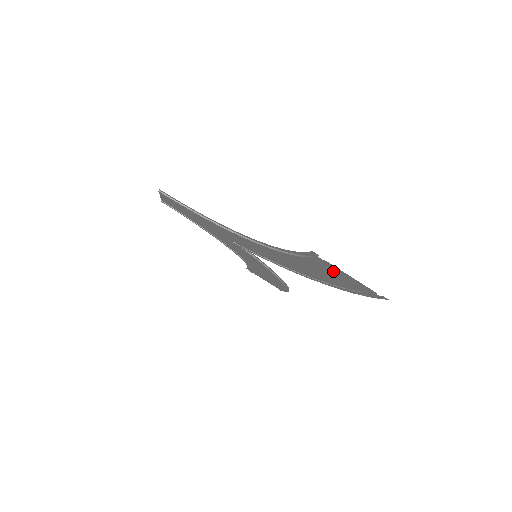
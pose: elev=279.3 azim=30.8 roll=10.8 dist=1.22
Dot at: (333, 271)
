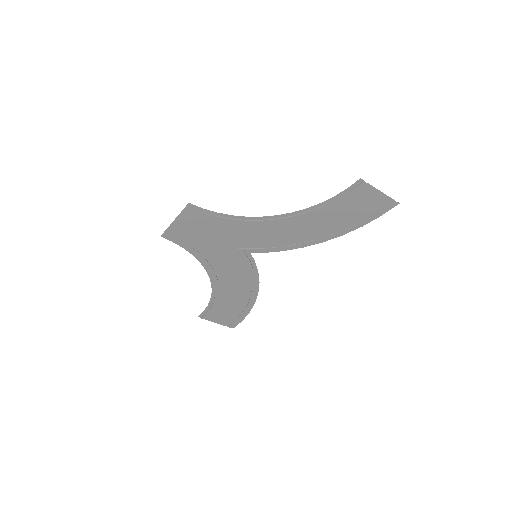
Dot at: (364, 198)
